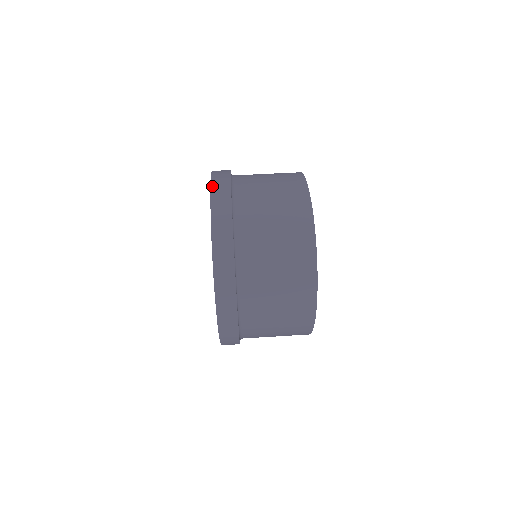
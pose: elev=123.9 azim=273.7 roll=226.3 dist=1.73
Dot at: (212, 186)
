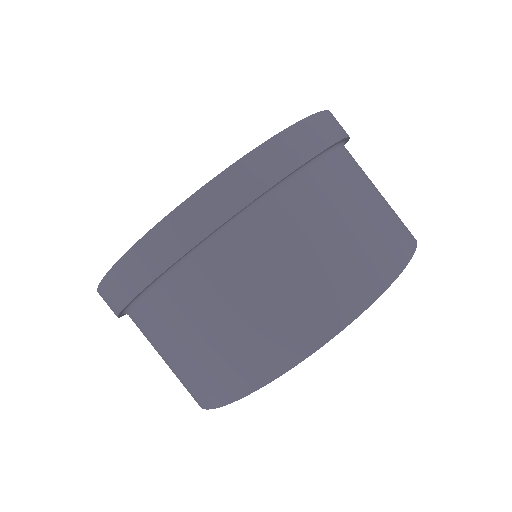
Dot at: (193, 198)
